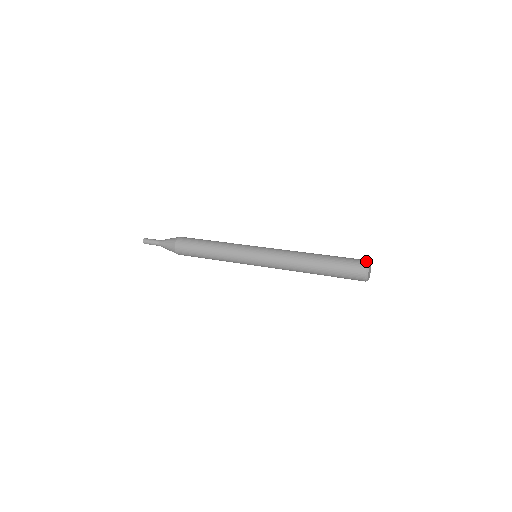
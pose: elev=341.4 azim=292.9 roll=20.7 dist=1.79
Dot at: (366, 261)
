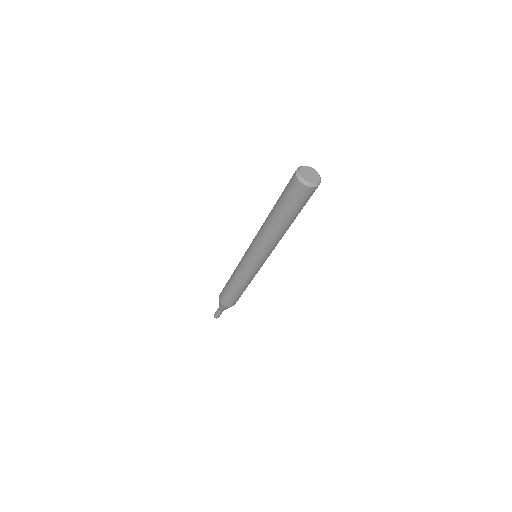
Dot at: occluded
